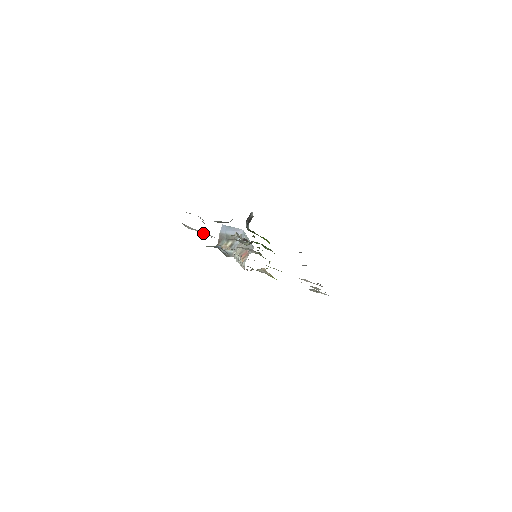
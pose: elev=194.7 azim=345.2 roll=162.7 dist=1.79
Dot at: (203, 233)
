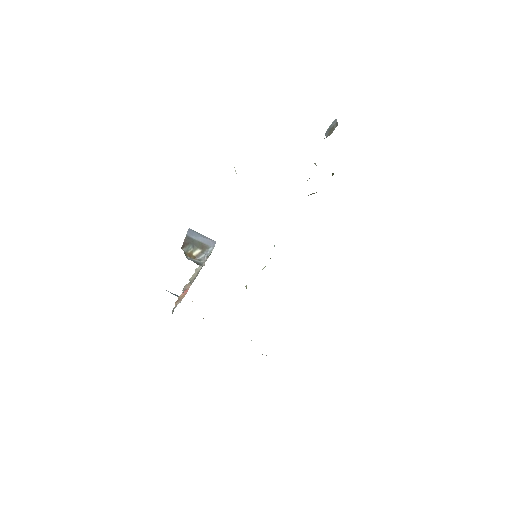
Dot at: occluded
